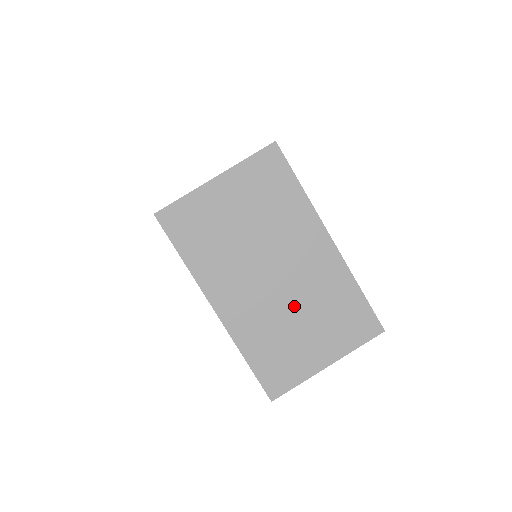
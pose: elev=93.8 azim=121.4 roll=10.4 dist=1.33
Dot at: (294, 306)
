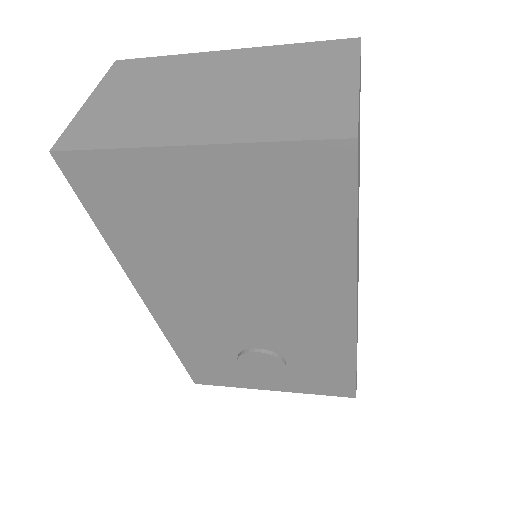
Dot at: (261, 87)
